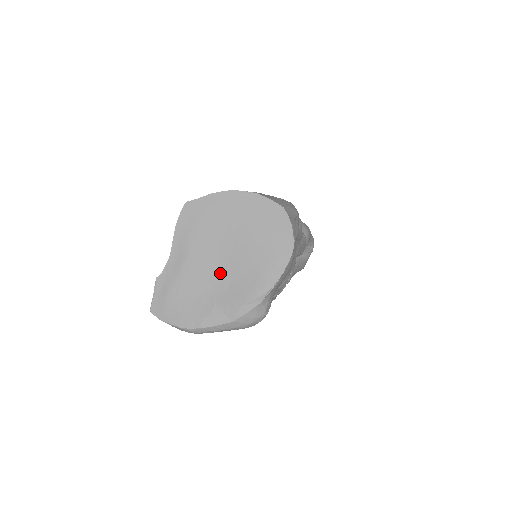
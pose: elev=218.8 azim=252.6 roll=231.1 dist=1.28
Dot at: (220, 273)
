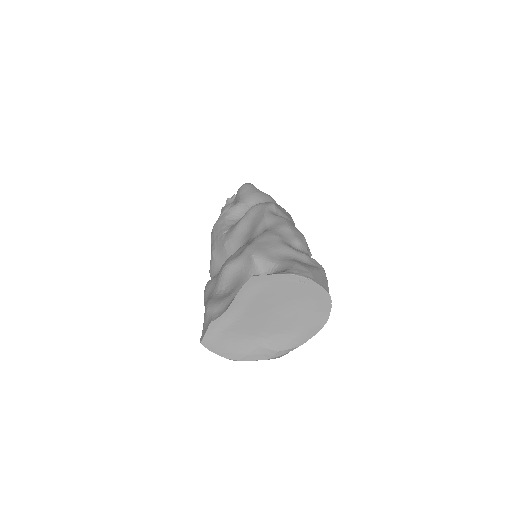
Dot at: (266, 327)
